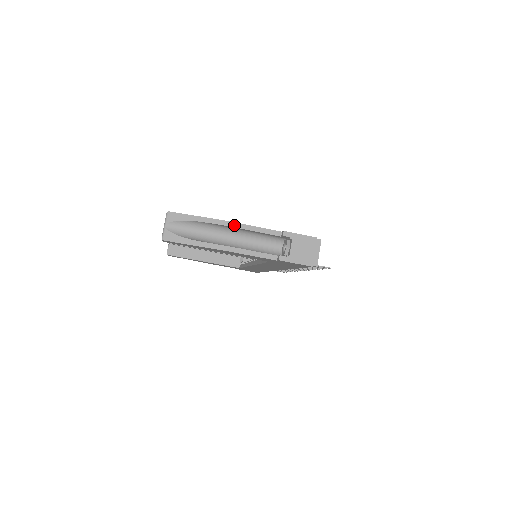
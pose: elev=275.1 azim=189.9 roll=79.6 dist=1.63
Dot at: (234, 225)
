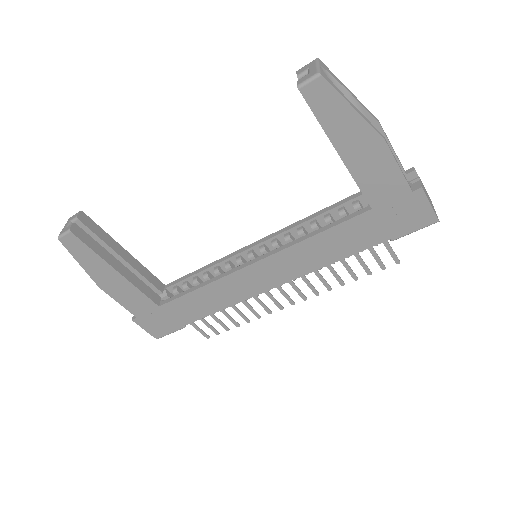
Dot at: (380, 125)
